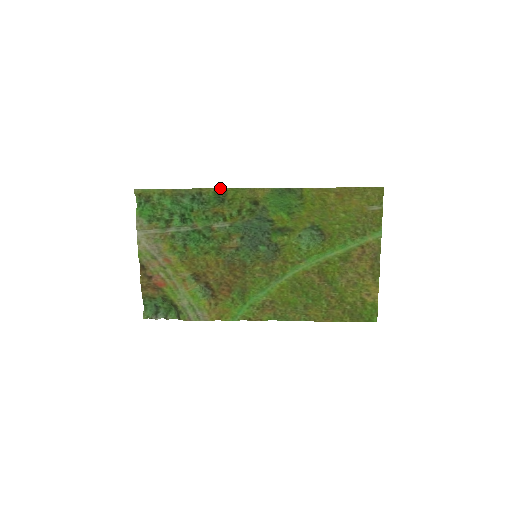
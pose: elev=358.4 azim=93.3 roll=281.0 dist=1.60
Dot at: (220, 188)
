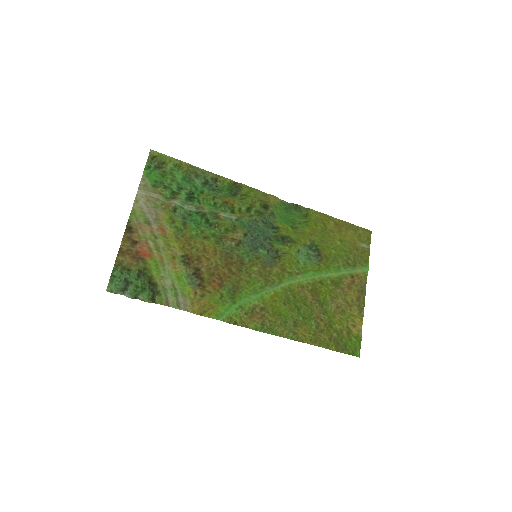
Dot at: (236, 182)
